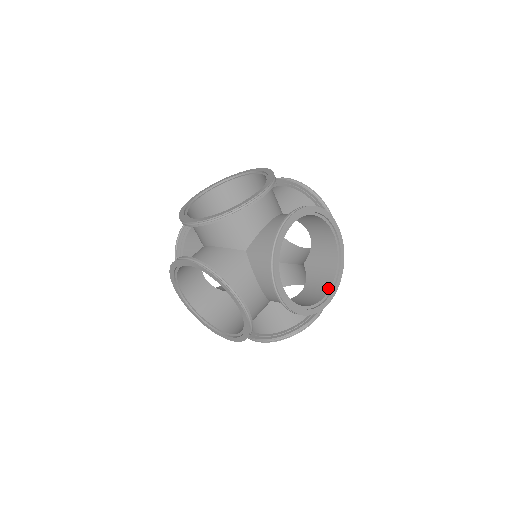
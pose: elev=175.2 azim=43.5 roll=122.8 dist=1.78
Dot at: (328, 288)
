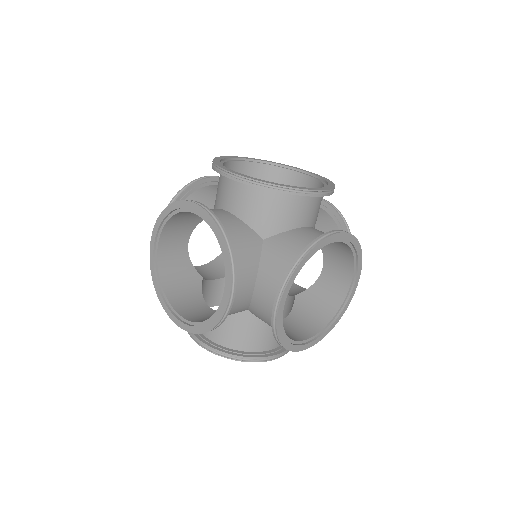
Dot at: (313, 333)
